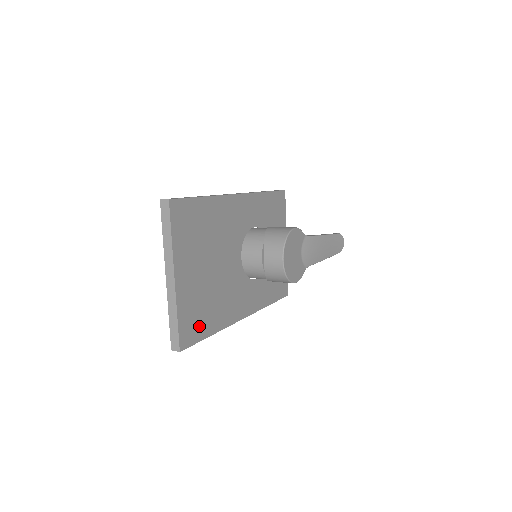
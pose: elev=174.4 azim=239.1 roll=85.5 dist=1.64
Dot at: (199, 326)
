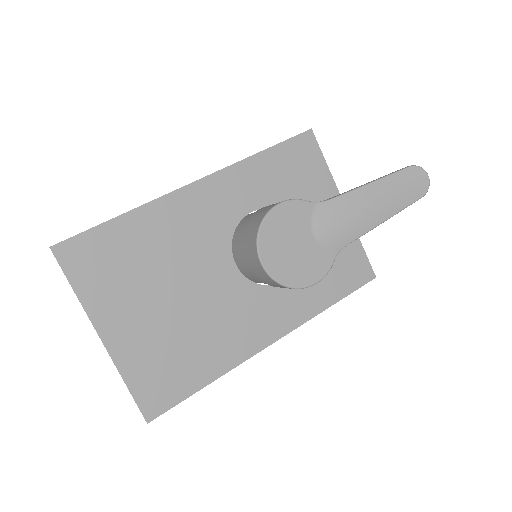
Dot at: (175, 381)
